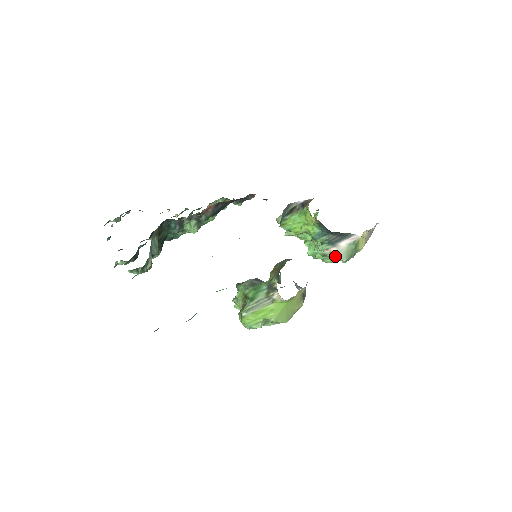
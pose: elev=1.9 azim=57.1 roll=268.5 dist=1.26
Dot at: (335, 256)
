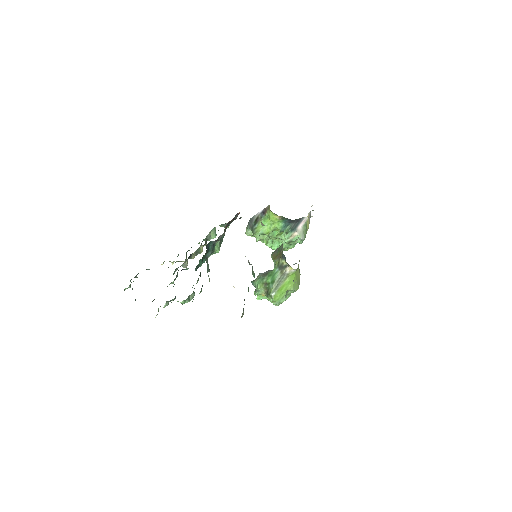
Dot at: (297, 239)
